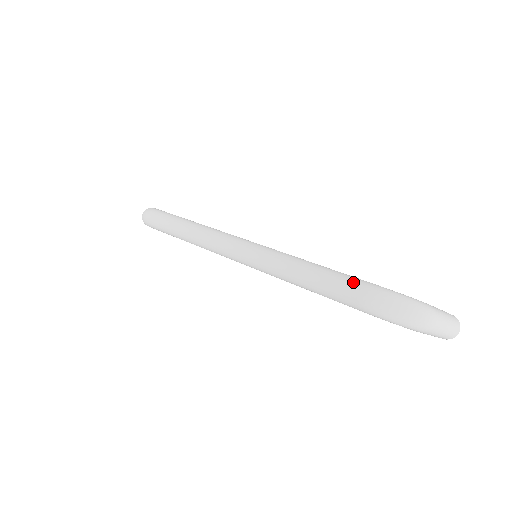
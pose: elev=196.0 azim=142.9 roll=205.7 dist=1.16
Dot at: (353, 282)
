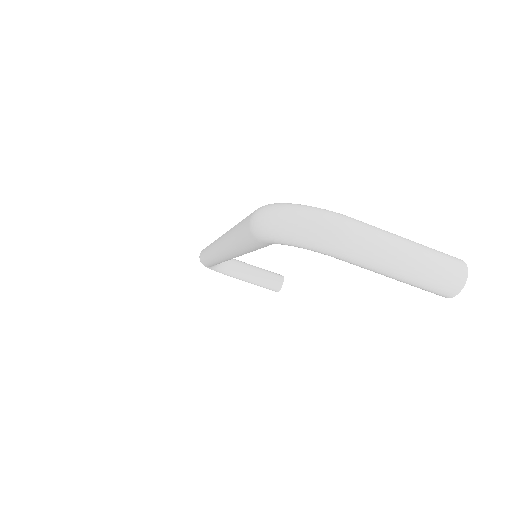
Dot at: occluded
